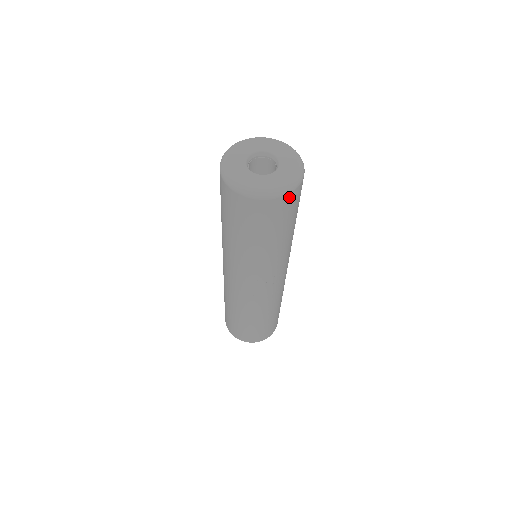
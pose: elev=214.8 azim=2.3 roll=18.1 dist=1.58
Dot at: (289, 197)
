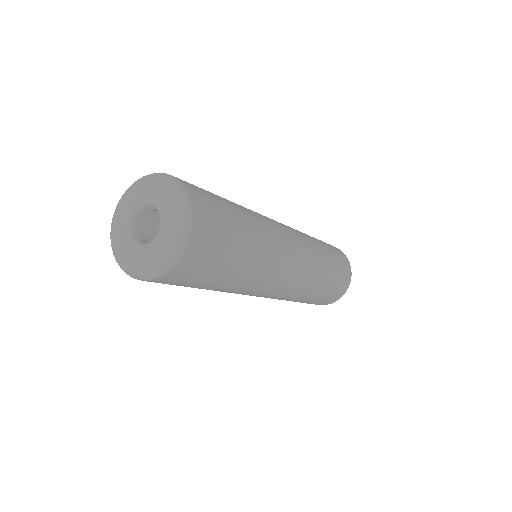
Dot at: (194, 241)
